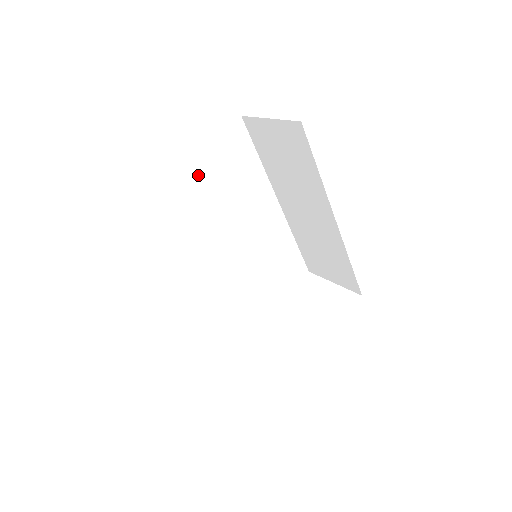
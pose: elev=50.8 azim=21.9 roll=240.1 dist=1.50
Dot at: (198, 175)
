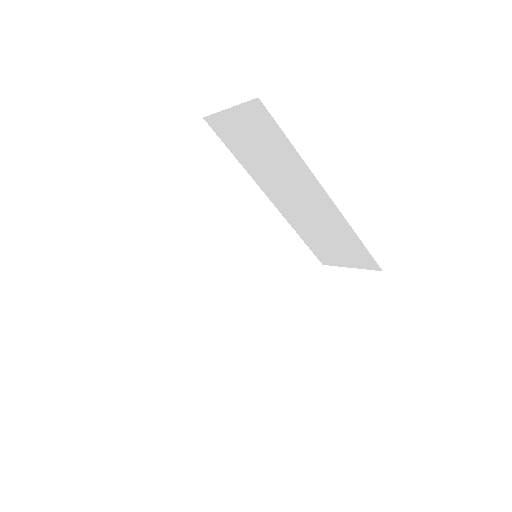
Dot at: (174, 188)
